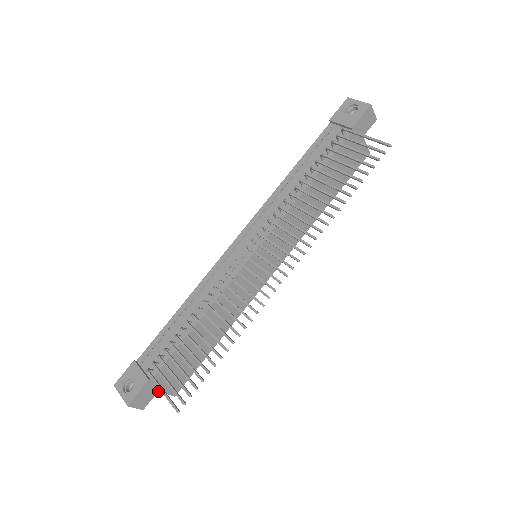
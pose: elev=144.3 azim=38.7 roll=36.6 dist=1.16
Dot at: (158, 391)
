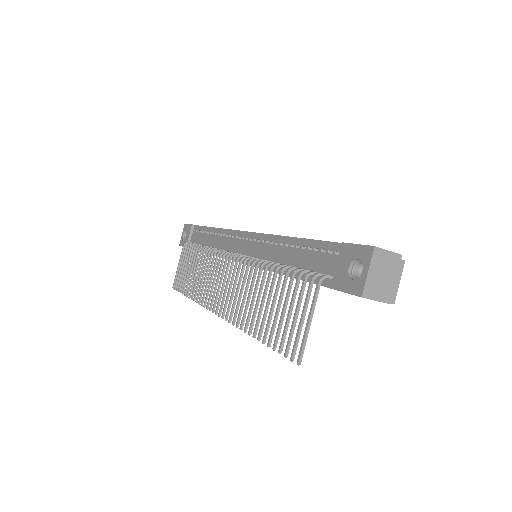
Dot at: occluded
